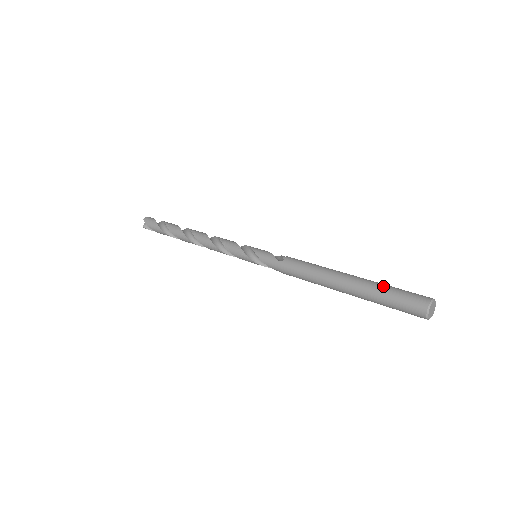
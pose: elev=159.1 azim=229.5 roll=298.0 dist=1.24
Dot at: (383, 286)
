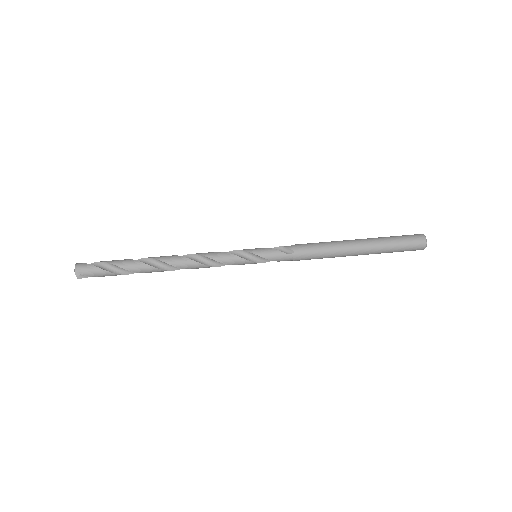
Dot at: (389, 241)
